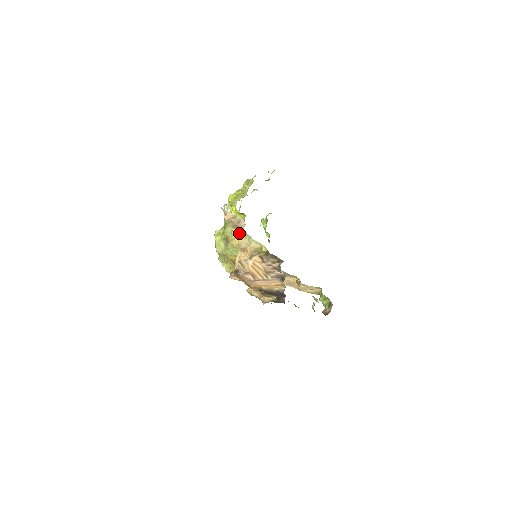
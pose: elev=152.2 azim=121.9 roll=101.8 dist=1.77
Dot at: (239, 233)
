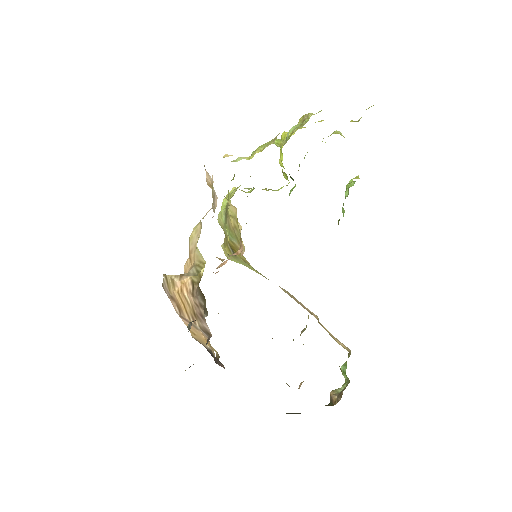
Dot at: occluded
